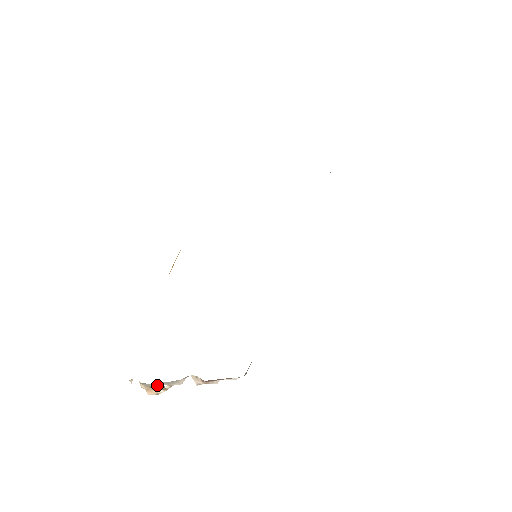
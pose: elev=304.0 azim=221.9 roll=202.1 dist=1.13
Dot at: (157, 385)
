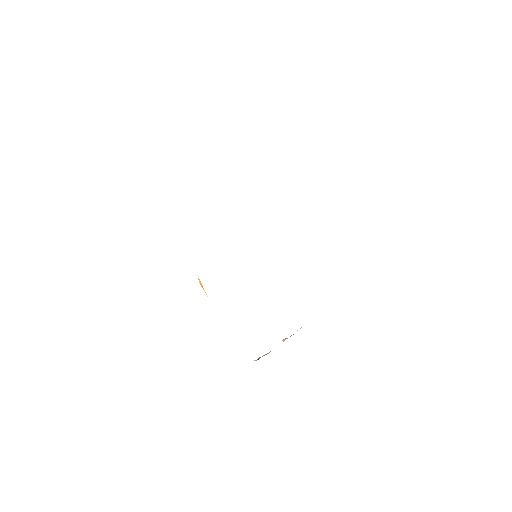
Dot at: occluded
